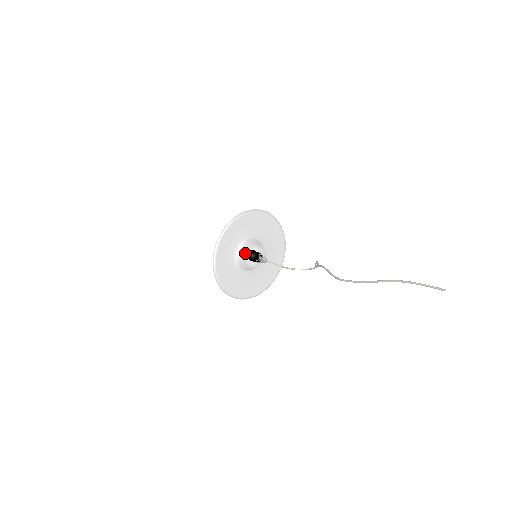
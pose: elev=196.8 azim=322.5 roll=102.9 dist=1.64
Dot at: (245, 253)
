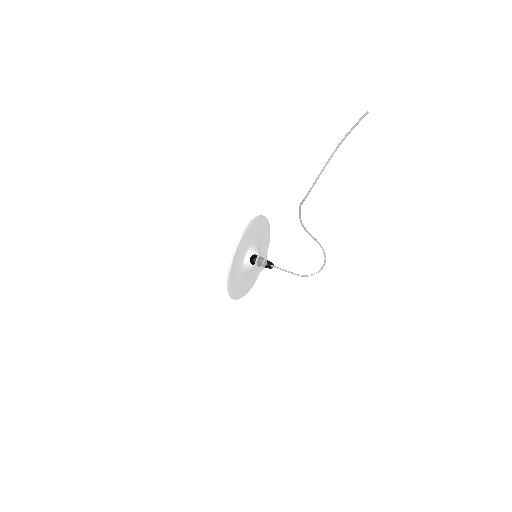
Dot at: (251, 266)
